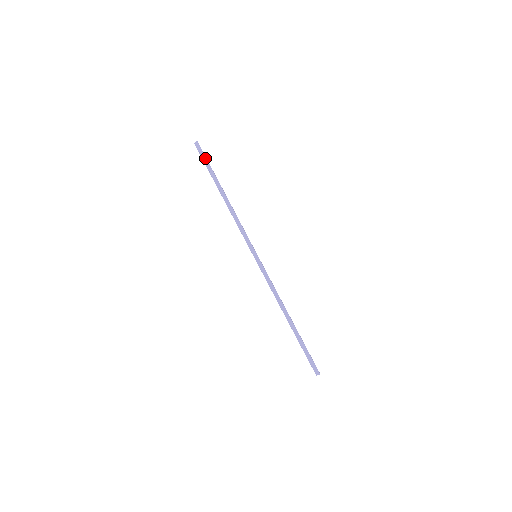
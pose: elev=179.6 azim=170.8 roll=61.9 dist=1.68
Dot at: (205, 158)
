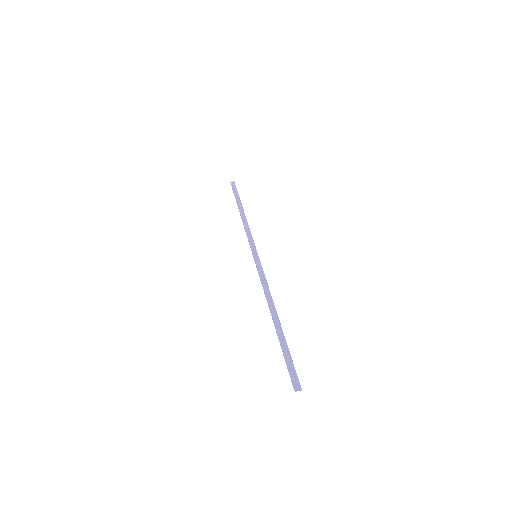
Dot at: (236, 190)
